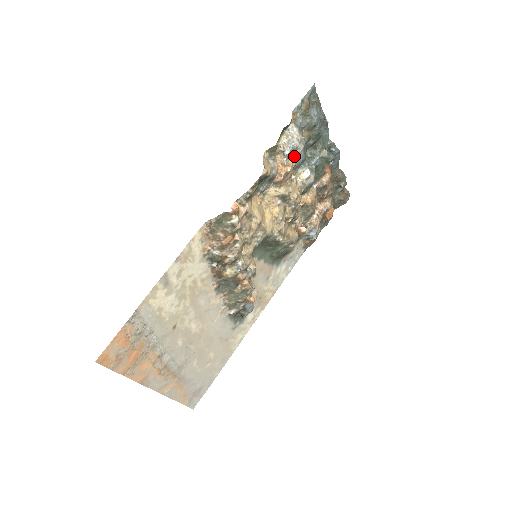
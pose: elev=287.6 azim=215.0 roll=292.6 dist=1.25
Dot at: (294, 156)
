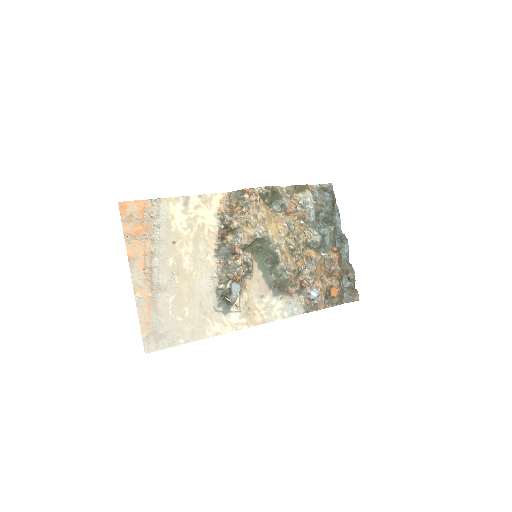
Dot at: (306, 209)
